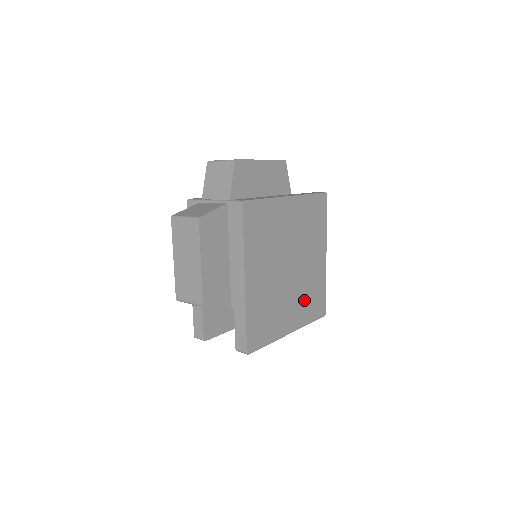
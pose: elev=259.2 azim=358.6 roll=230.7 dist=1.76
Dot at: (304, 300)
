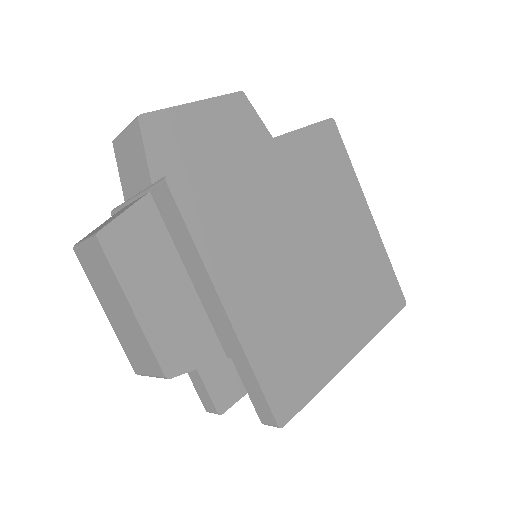
Dot at: (358, 297)
